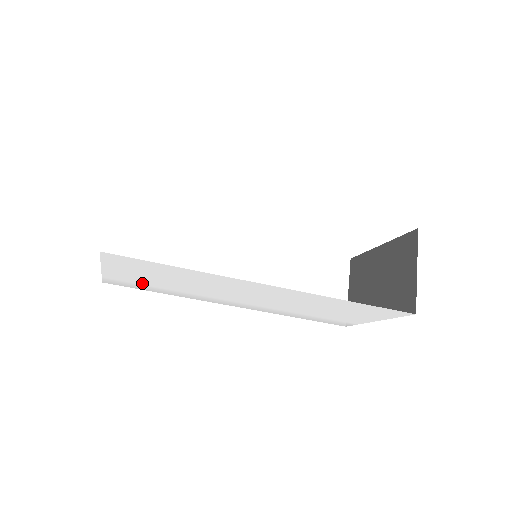
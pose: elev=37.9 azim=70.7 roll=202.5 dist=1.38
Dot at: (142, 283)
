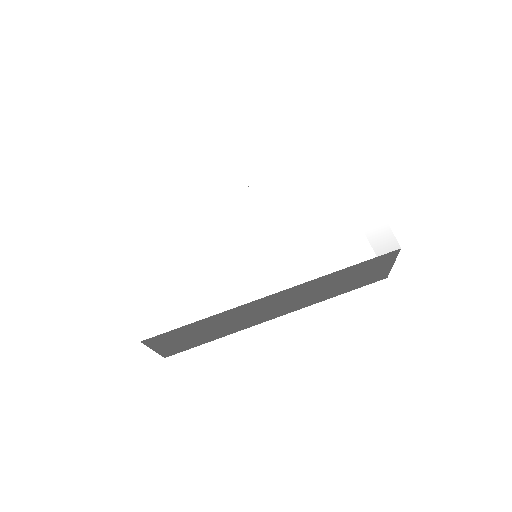
Dot at: (168, 298)
